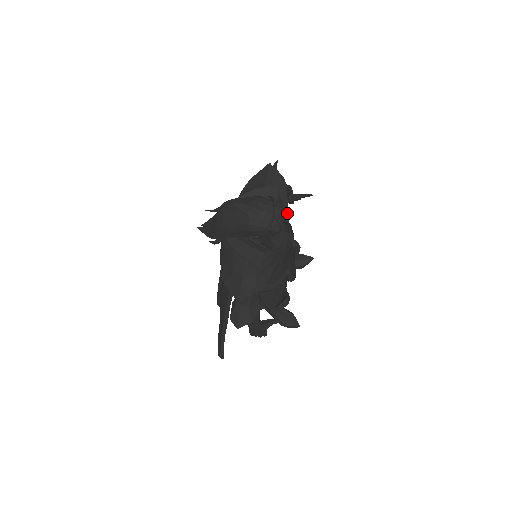
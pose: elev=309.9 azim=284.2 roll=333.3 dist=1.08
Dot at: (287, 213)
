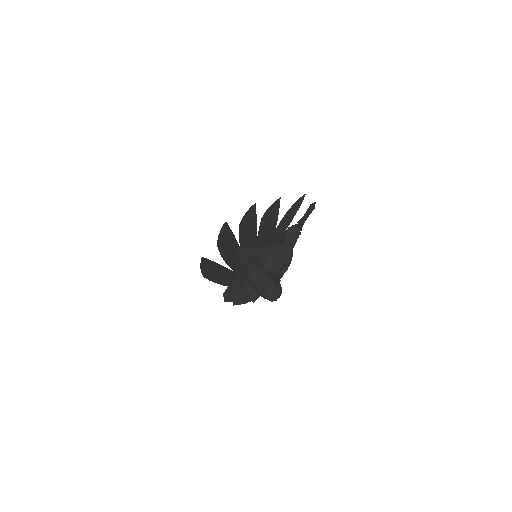
Dot at: occluded
